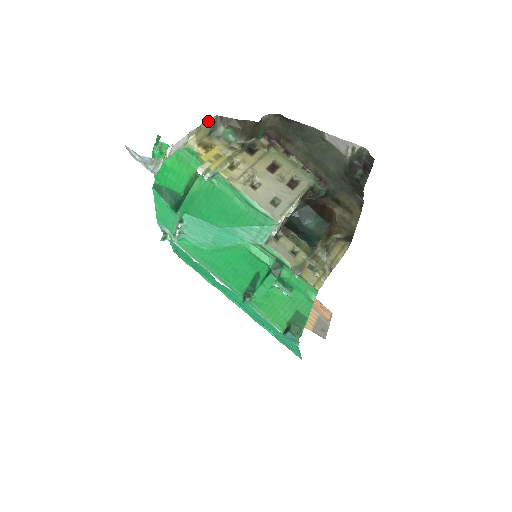
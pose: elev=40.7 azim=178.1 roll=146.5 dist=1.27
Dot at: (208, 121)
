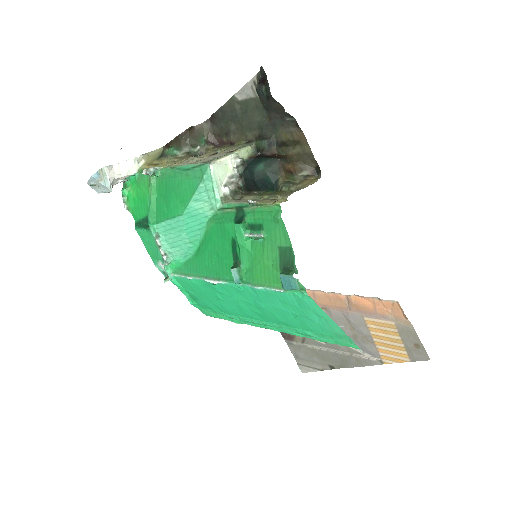
Dot at: (156, 151)
